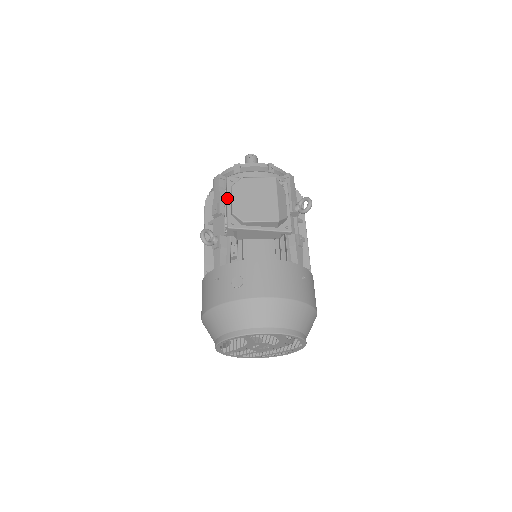
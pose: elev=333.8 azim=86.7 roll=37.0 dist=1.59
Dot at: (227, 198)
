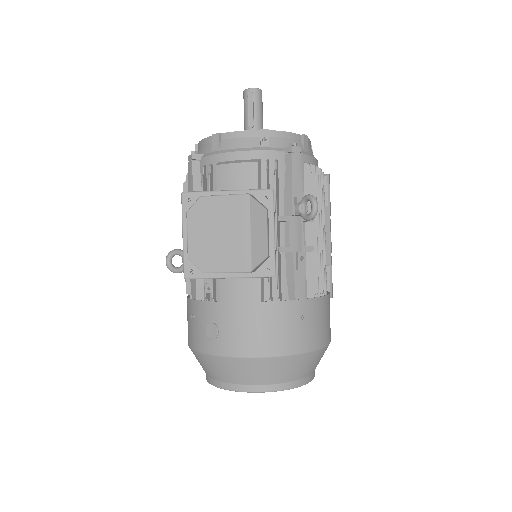
Dot at: (182, 230)
